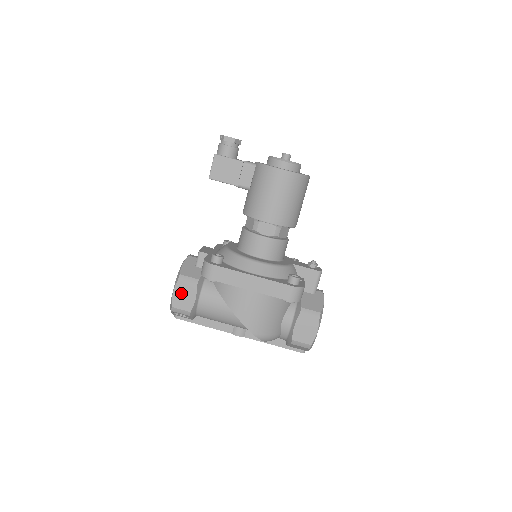
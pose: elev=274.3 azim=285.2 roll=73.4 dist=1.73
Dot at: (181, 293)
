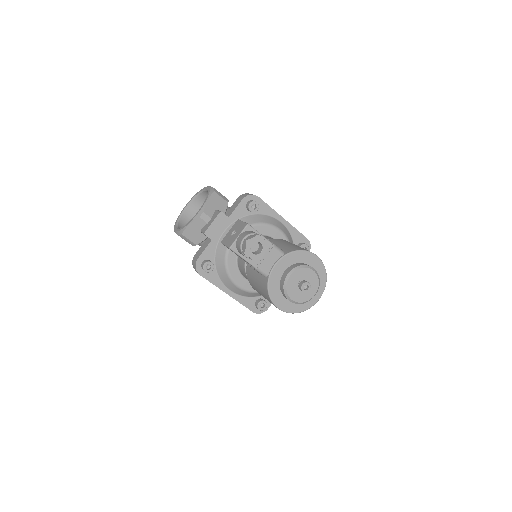
Dot at: occluded
